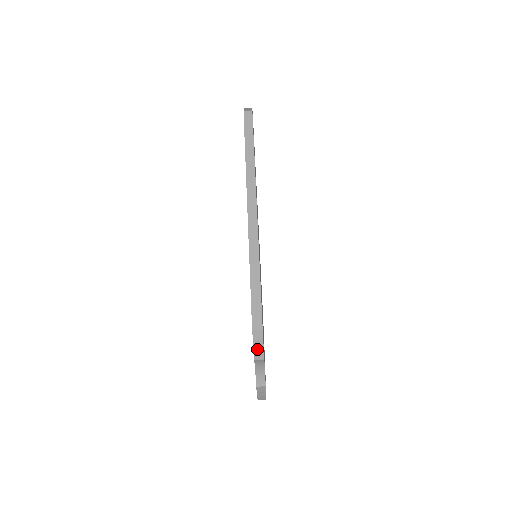
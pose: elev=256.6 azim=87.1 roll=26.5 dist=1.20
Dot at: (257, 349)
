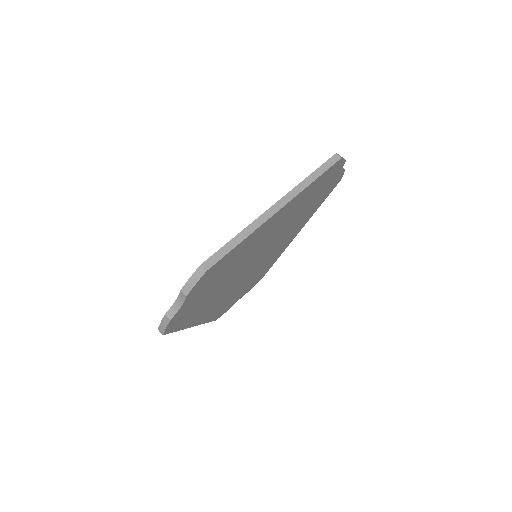
Dot at: (189, 284)
